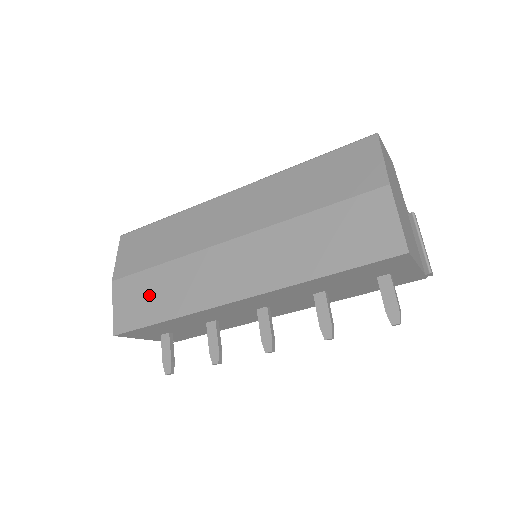
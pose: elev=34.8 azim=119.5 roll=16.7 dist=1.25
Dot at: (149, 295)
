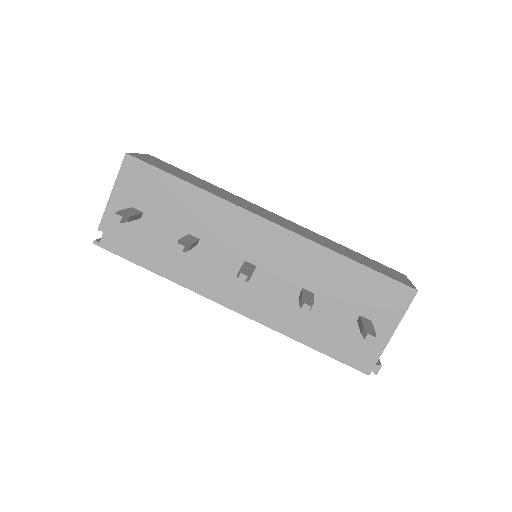
Dot at: (183, 174)
